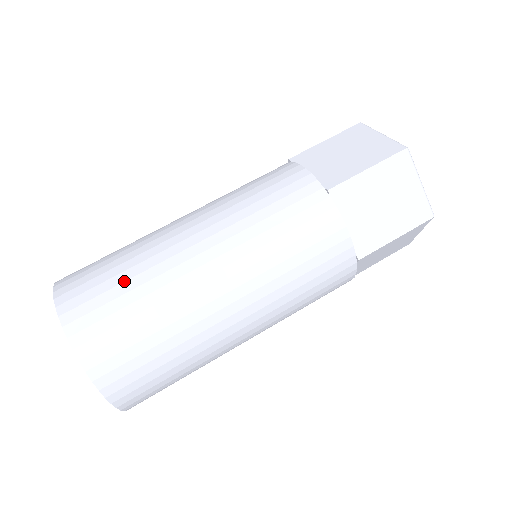
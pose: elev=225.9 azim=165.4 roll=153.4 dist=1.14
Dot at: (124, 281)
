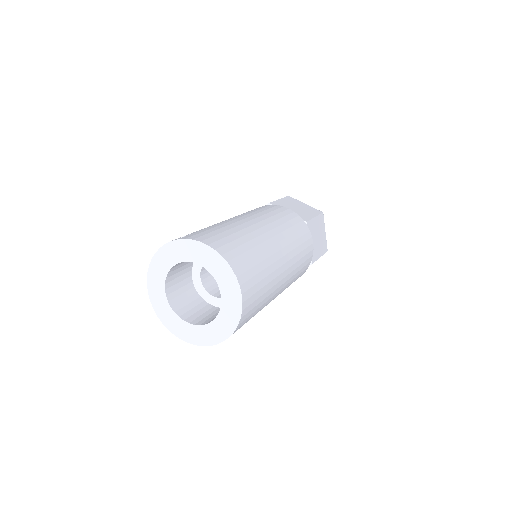
Dot at: (245, 243)
